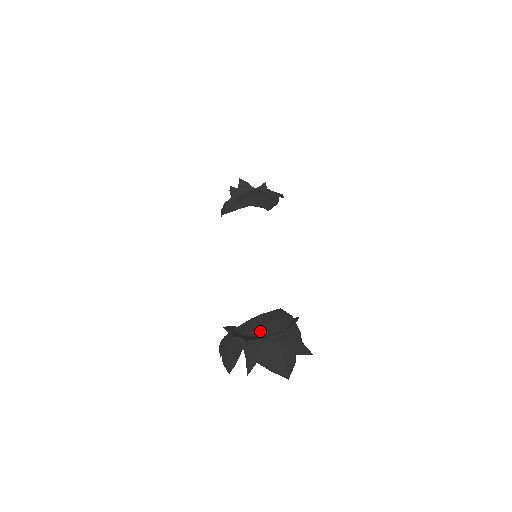
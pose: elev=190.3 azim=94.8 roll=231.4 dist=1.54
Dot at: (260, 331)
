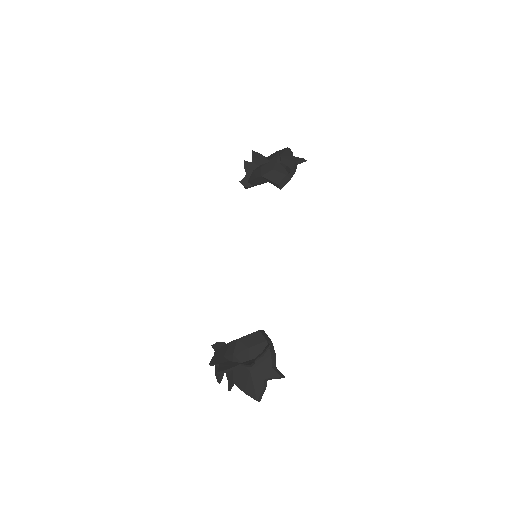
Dot at: (235, 357)
